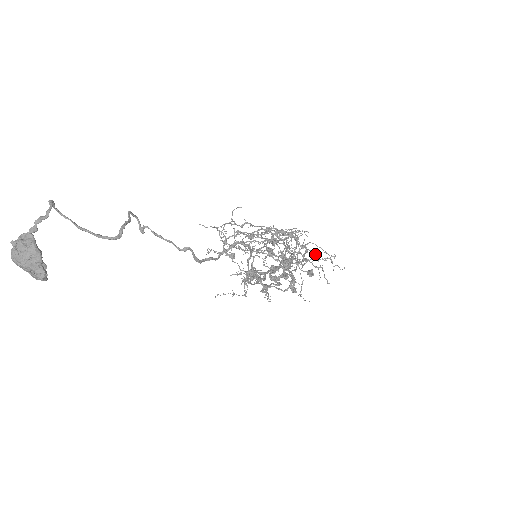
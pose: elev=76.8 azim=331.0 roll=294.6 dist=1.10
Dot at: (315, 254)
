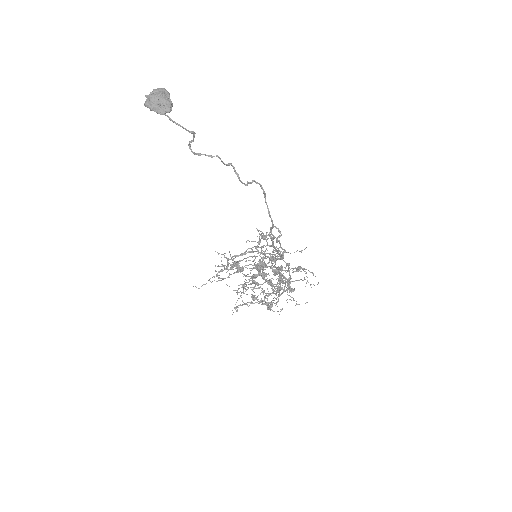
Dot at: (296, 251)
